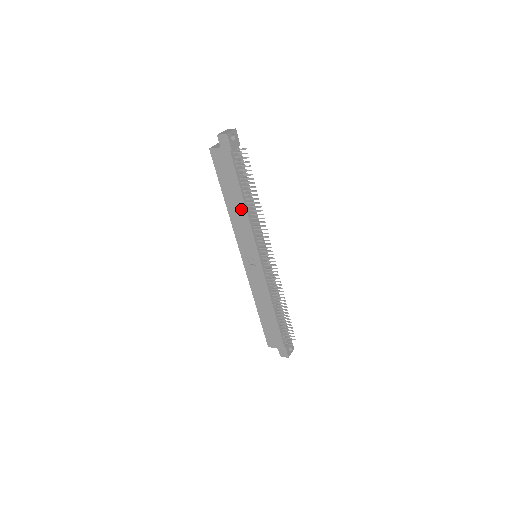
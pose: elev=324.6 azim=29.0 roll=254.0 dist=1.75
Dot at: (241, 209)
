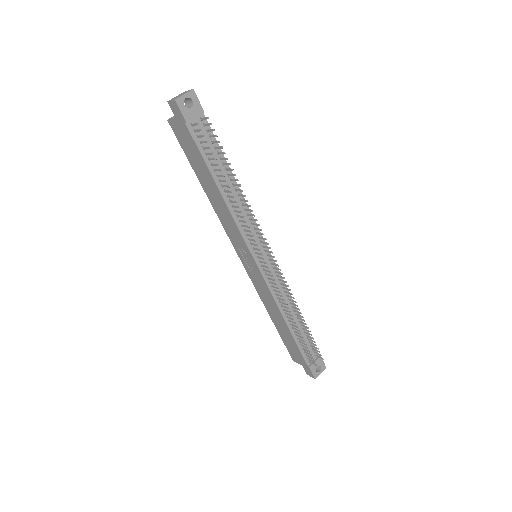
Dot at: (219, 199)
